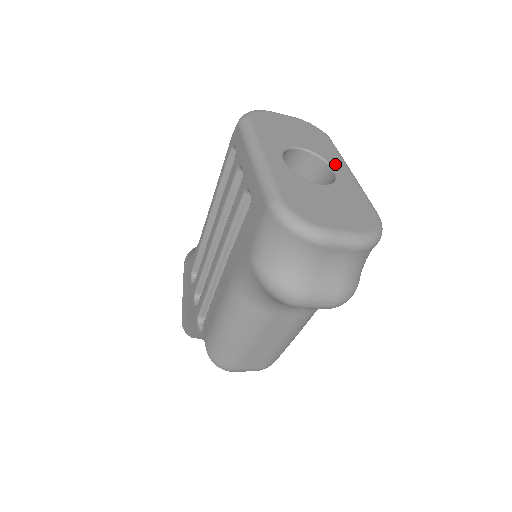
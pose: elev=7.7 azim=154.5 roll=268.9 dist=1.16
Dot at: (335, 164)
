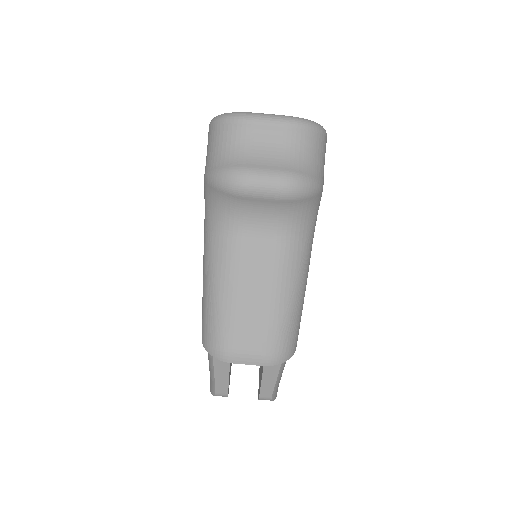
Dot at: occluded
